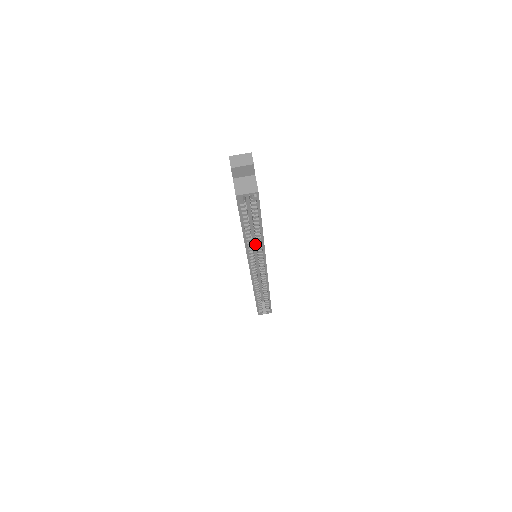
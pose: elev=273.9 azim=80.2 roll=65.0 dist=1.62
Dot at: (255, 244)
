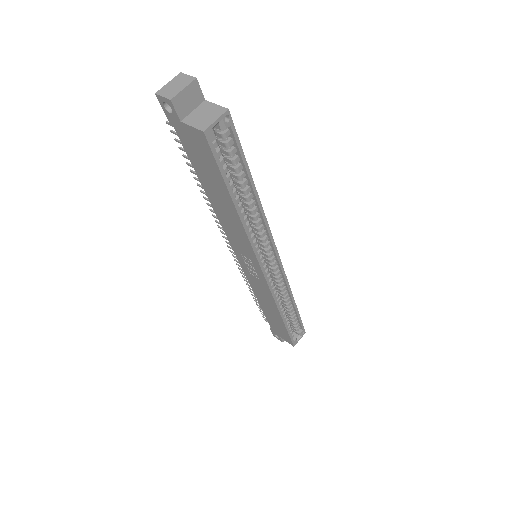
Dot at: occluded
